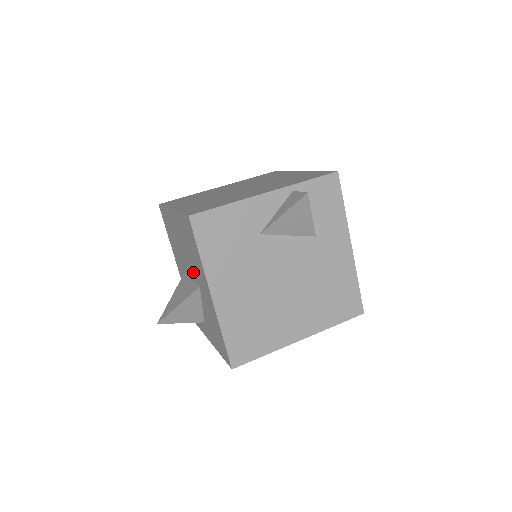
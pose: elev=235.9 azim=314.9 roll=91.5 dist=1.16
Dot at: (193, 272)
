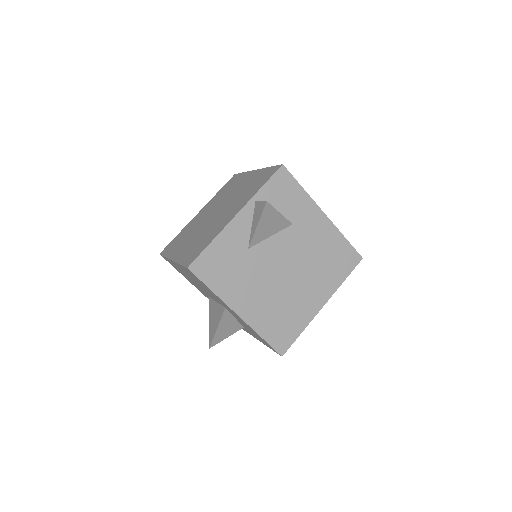
Dot at: occluded
